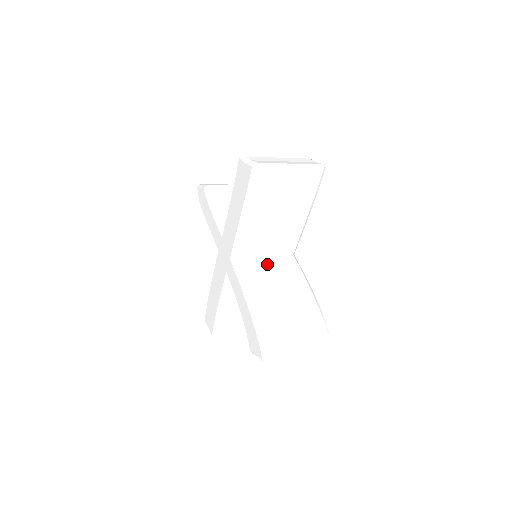
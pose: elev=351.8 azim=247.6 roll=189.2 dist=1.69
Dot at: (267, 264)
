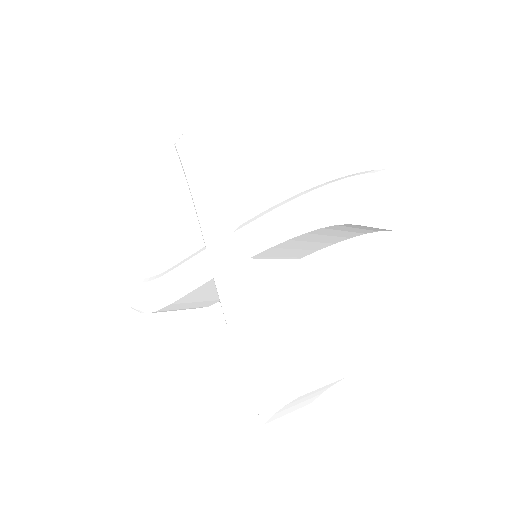
Dot at: occluded
